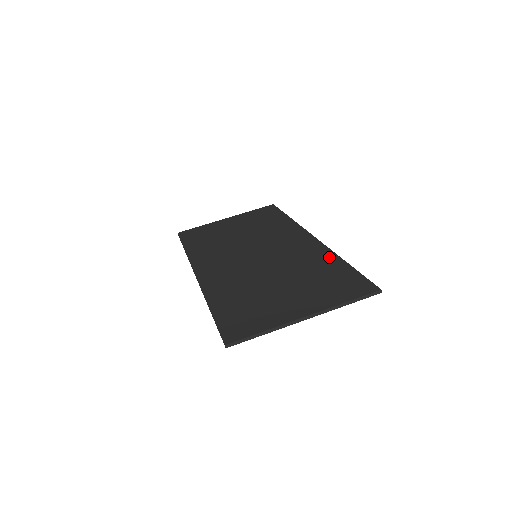
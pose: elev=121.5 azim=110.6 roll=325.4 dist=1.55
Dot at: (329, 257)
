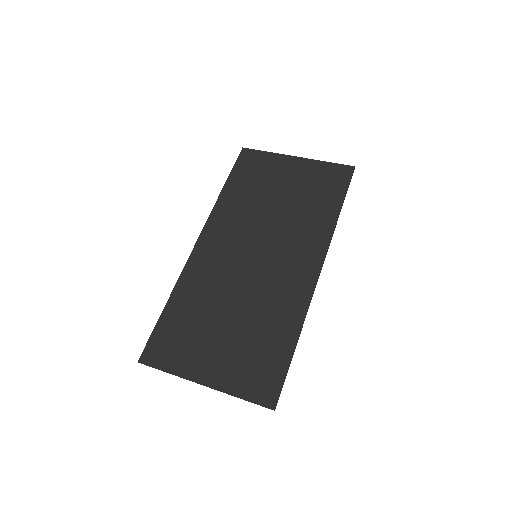
Dot at: (294, 321)
